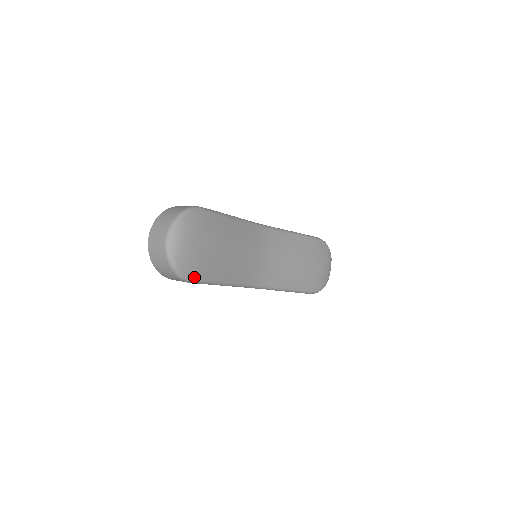
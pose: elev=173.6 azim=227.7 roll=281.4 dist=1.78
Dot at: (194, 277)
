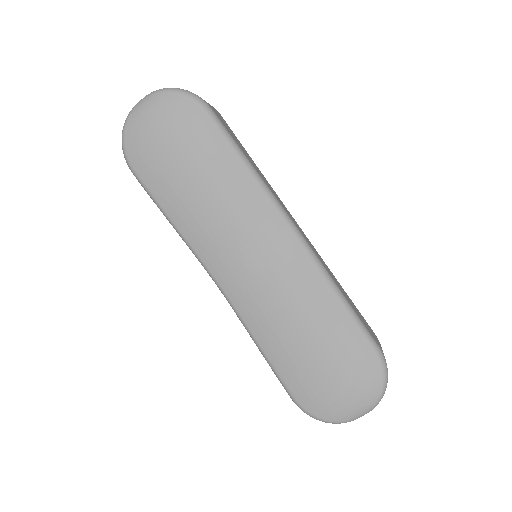
Dot at: (135, 167)
